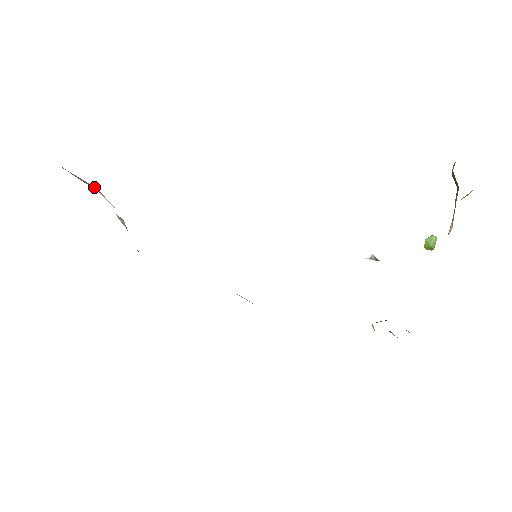
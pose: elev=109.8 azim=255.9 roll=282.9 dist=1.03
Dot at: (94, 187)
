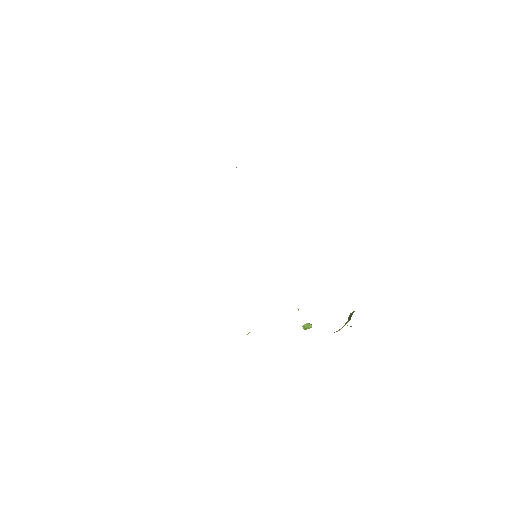
Dot at: occluded
